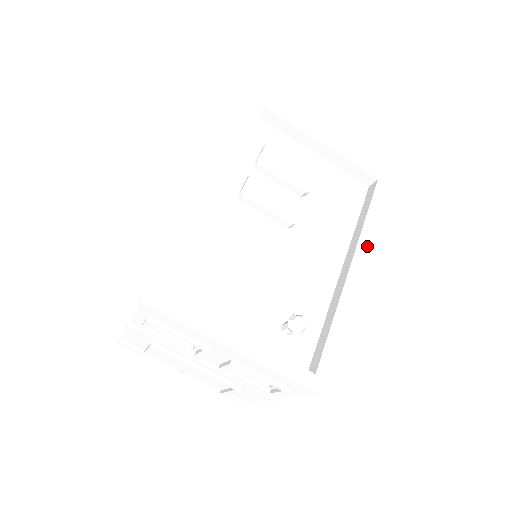
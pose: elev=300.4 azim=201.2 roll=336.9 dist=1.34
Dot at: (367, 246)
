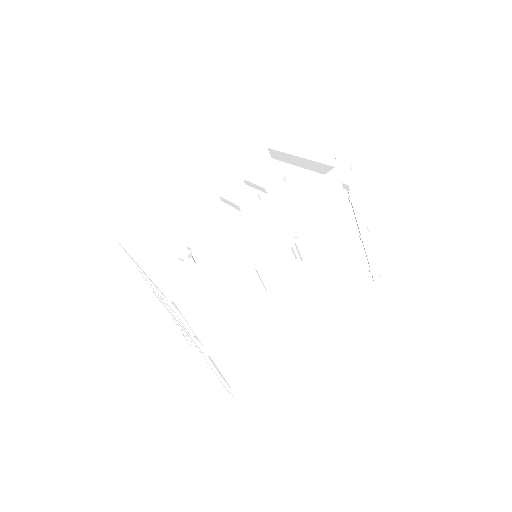
Dot at: (285, 209)
